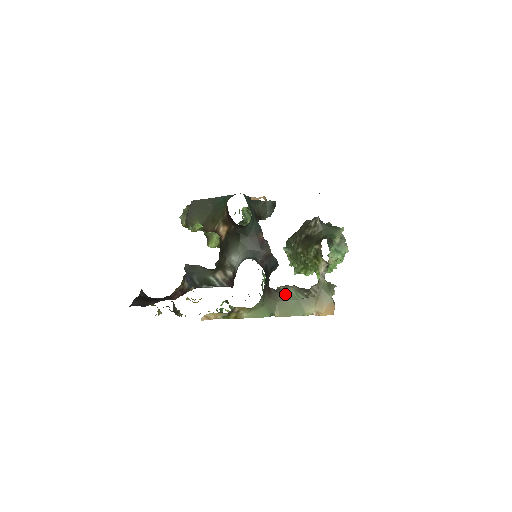
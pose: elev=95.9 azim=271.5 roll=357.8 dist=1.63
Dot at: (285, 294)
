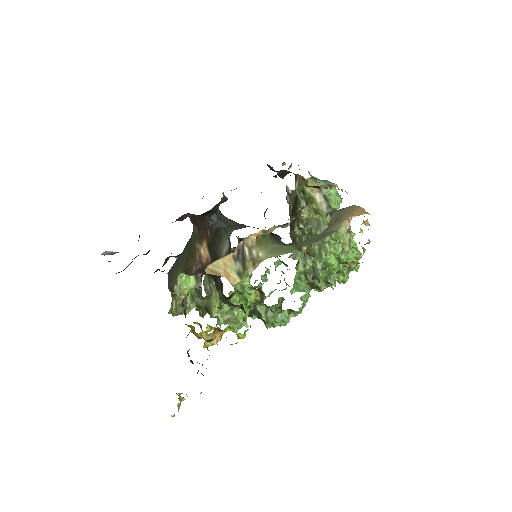
Dot at: occluded
